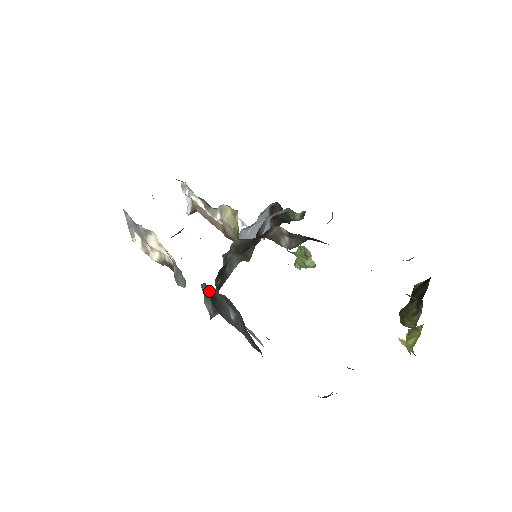
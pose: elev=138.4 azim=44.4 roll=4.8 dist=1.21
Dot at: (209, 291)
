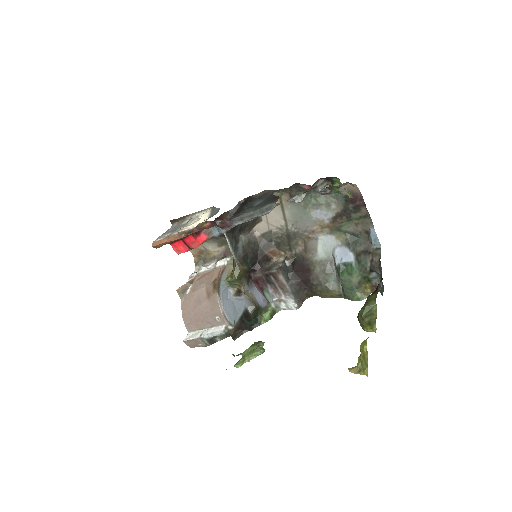
Dot at: (245, 202)
